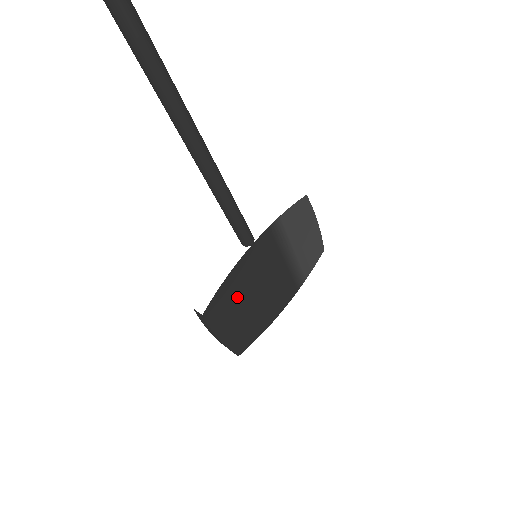
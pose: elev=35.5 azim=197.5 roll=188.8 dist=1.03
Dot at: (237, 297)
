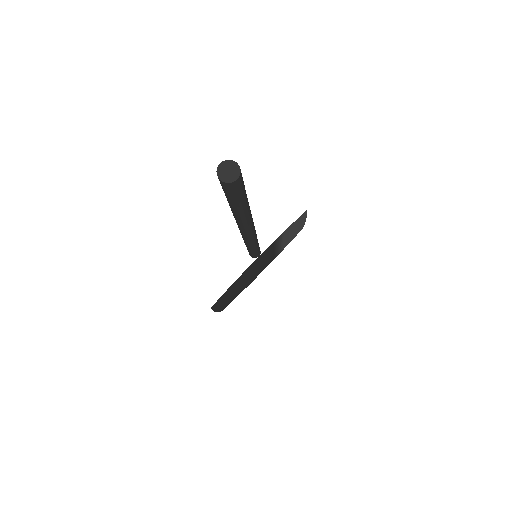
Dot at: (235, 286)
